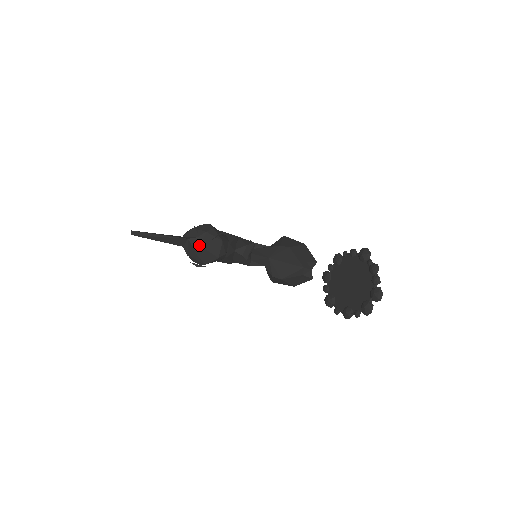
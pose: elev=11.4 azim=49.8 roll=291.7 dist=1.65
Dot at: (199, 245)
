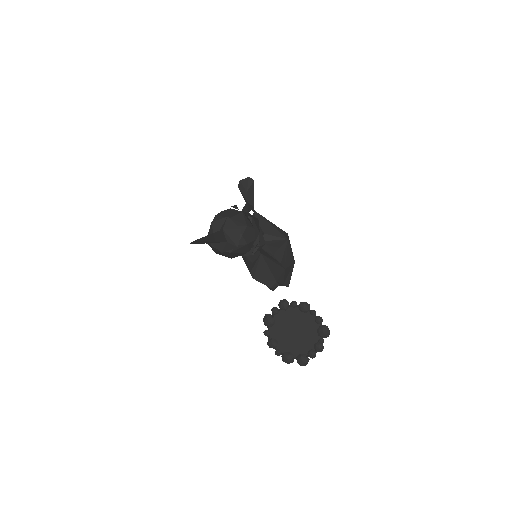
Dot at: (230, 252)
